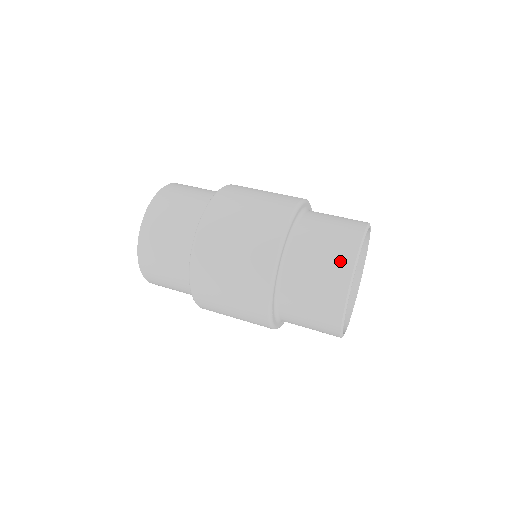
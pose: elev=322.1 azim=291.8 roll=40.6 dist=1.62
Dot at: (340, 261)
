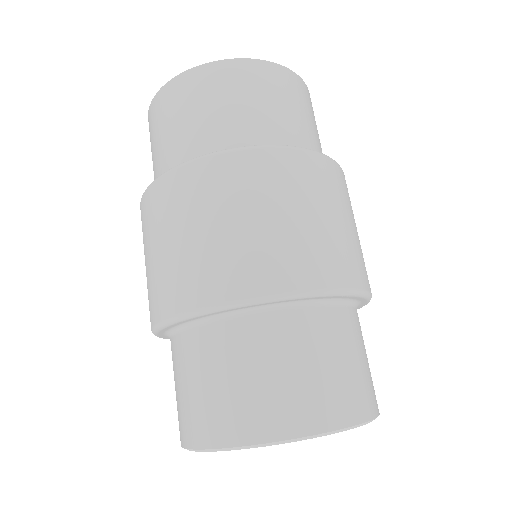
Dot at: occluded
